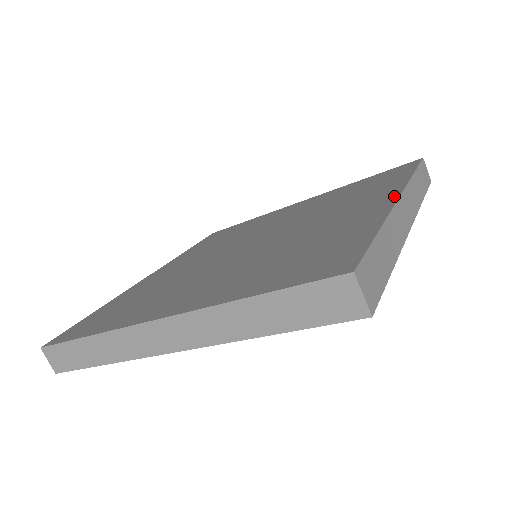
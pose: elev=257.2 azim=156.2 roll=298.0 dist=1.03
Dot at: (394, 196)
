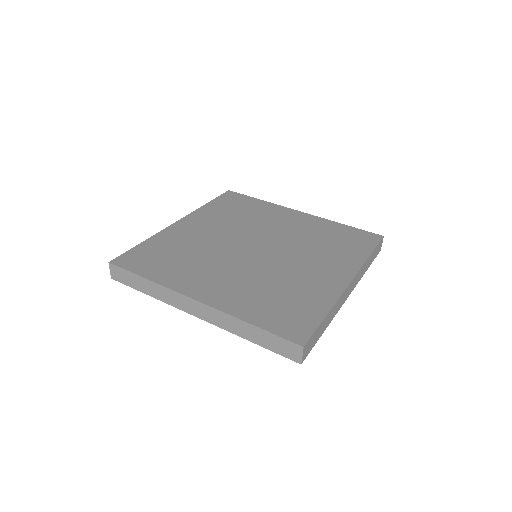
Dot at: (348, 279)
